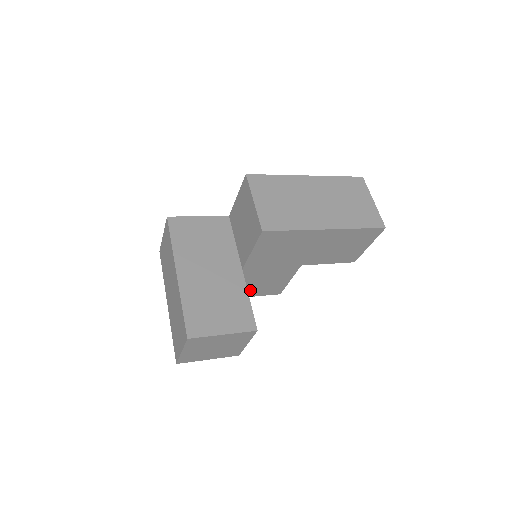
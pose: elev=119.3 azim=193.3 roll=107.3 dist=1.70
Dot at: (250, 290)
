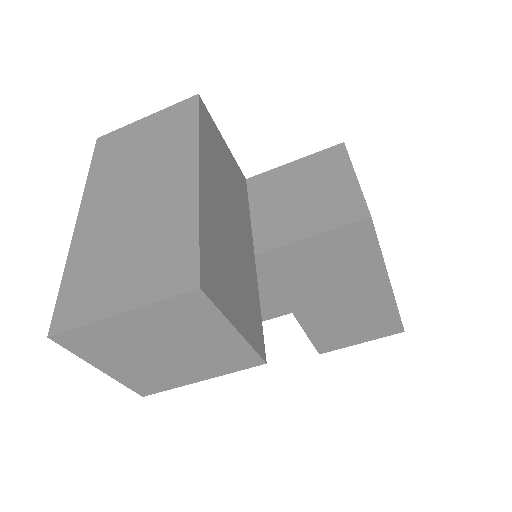
Dot at: occluded
